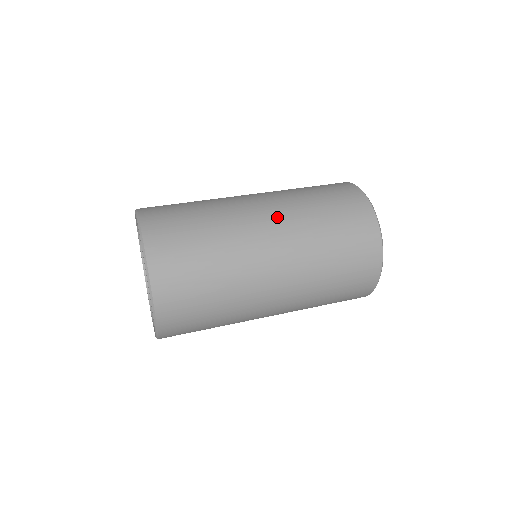
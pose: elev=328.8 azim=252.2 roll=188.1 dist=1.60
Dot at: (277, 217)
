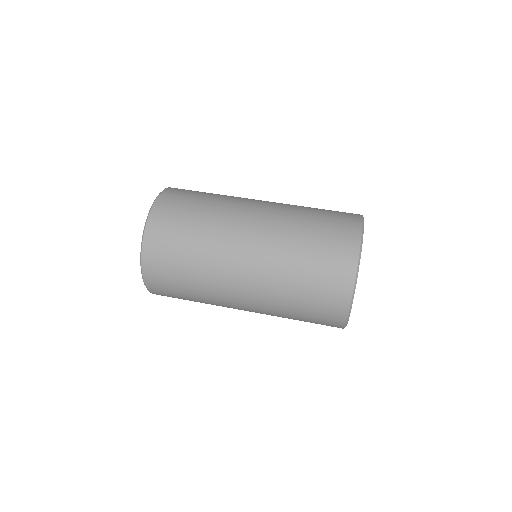
Dot at: (253, 292)
